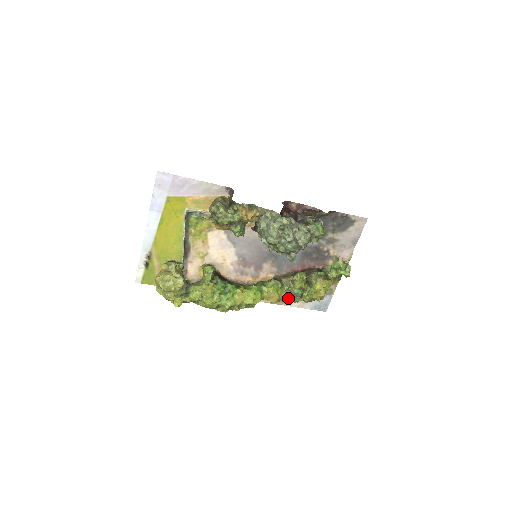
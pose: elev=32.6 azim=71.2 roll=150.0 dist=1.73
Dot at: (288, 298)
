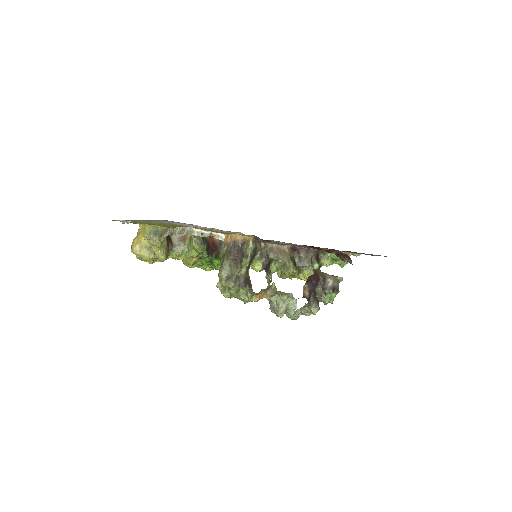
Dot at: (271, 271)
